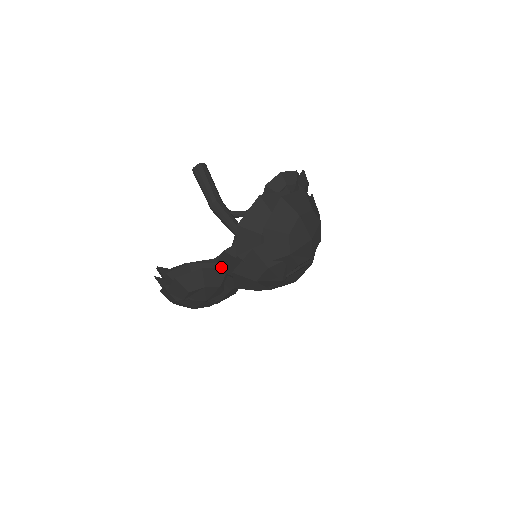
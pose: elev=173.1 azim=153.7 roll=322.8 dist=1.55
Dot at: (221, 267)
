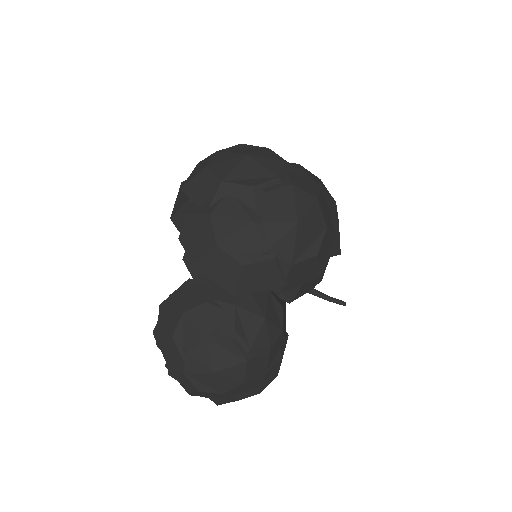
Dot at: (198, 283)
